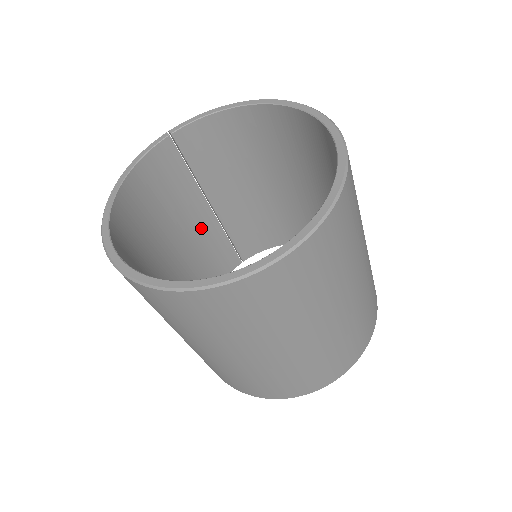
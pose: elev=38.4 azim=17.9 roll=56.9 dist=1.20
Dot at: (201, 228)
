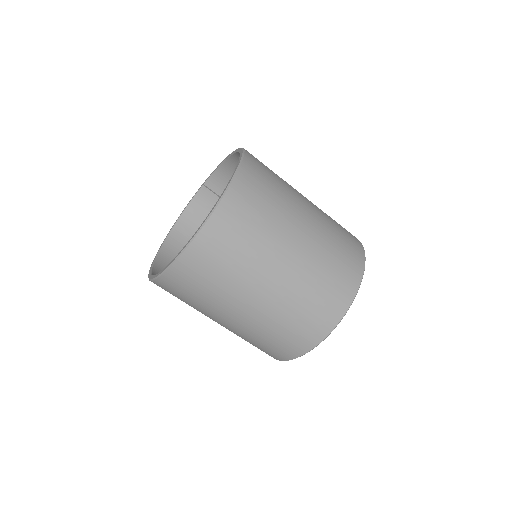
Dot at: occluded
